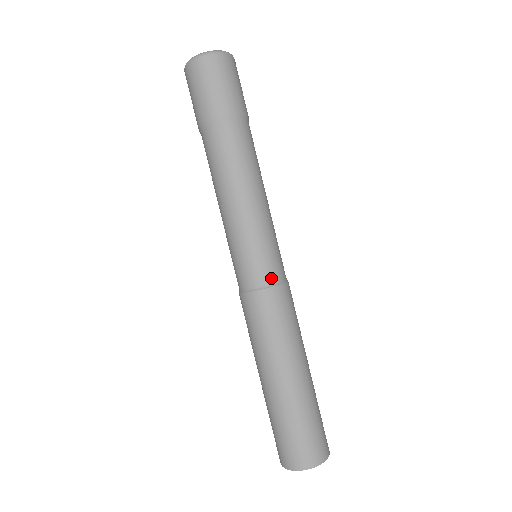
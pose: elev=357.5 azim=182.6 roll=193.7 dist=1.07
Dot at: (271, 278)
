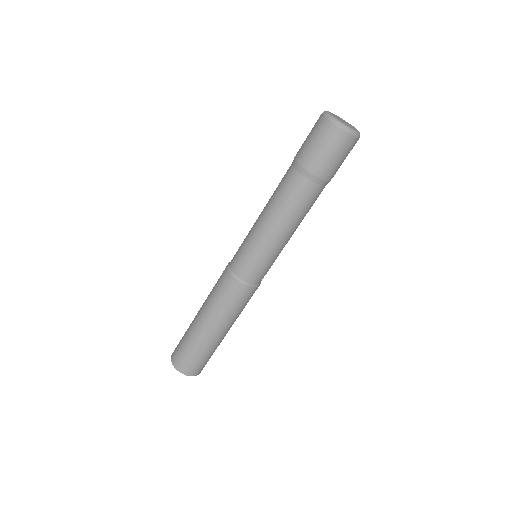
Dot at: (260, 281)
